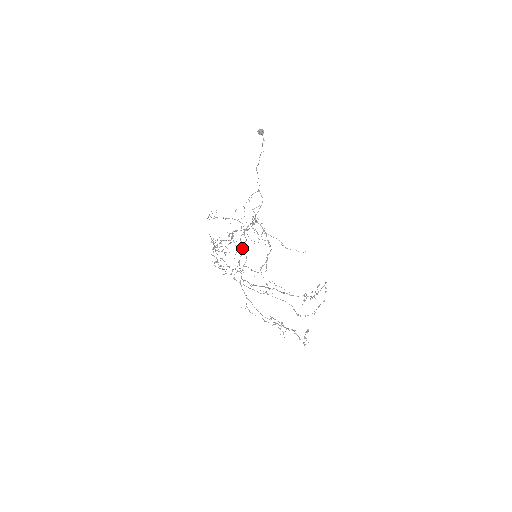
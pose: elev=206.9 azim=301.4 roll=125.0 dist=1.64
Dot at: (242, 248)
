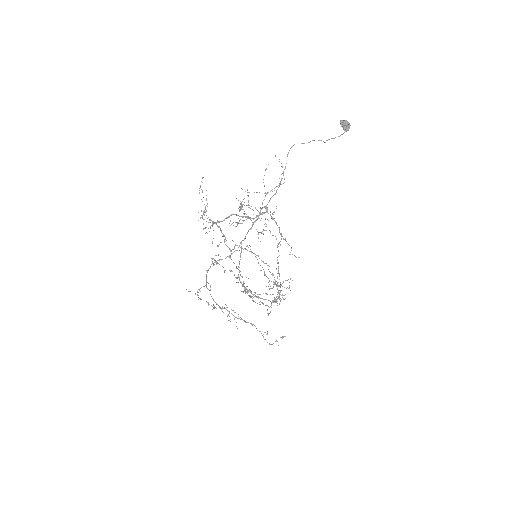
Dot at: (241, 242)
